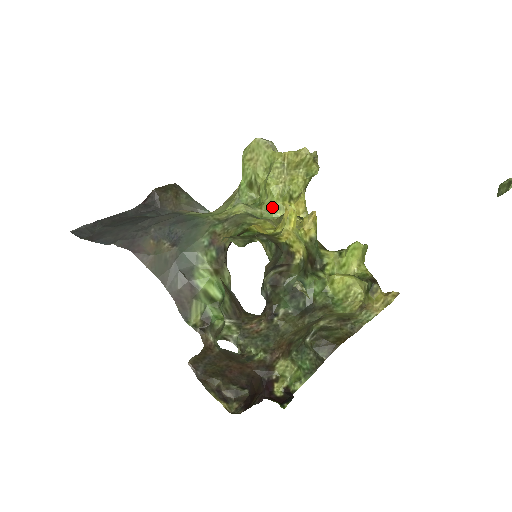
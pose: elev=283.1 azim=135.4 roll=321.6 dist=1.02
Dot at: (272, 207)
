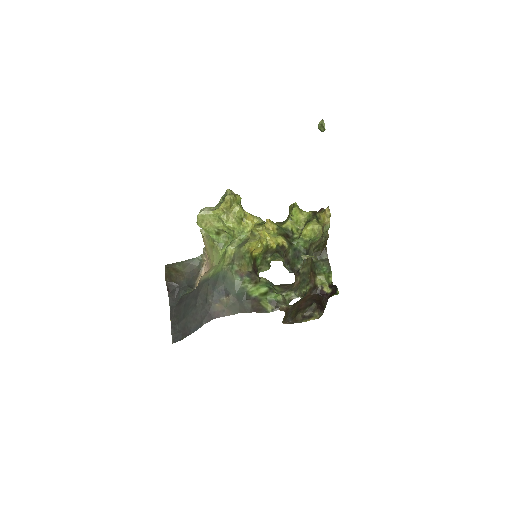
Dot at: (240, 232)
